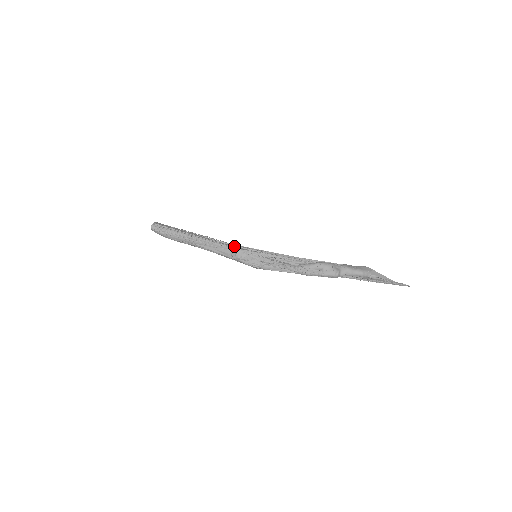
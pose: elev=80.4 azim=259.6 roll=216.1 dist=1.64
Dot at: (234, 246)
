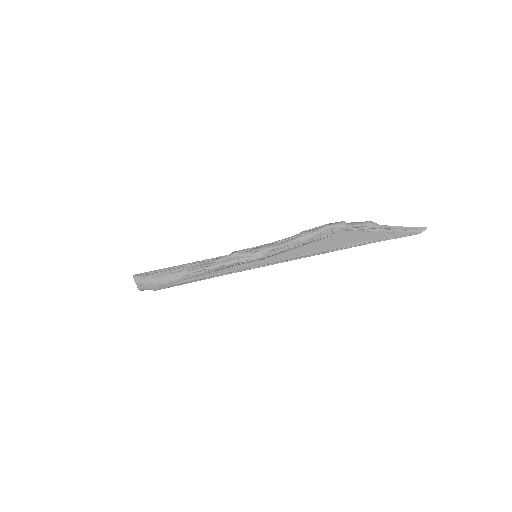
Dot at: occluded
